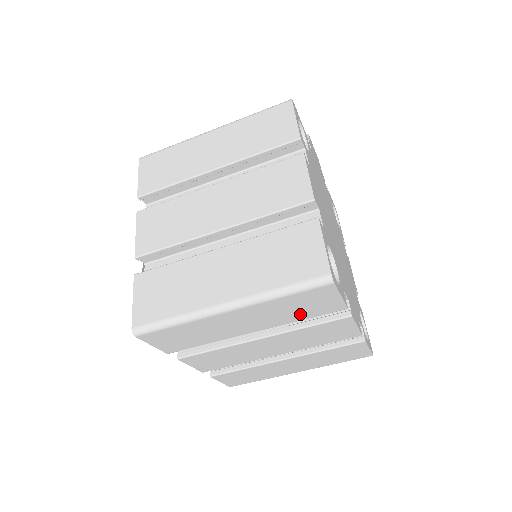
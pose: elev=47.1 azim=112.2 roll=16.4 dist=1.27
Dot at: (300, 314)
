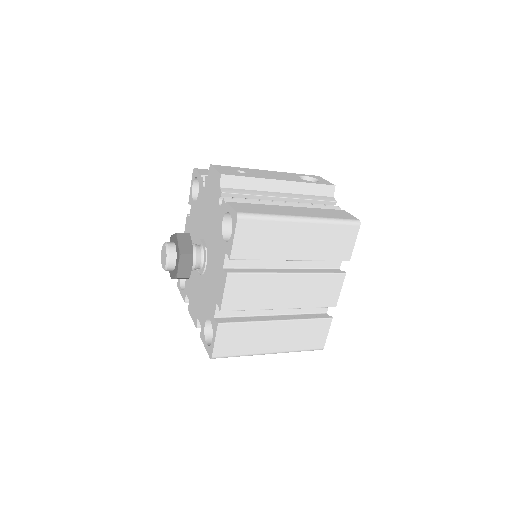
Dot at: occluded
